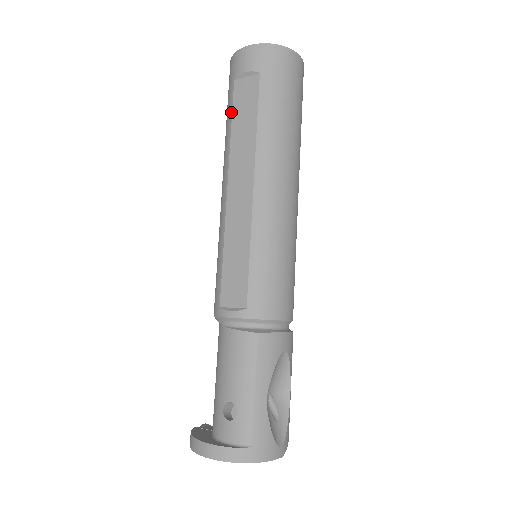
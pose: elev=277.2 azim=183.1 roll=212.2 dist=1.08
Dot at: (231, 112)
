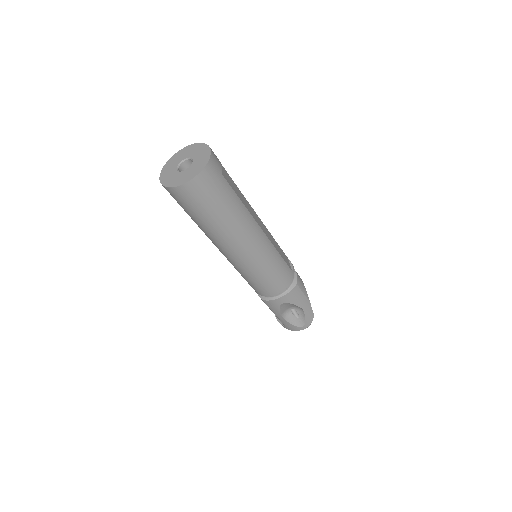
Dot at: occluded
